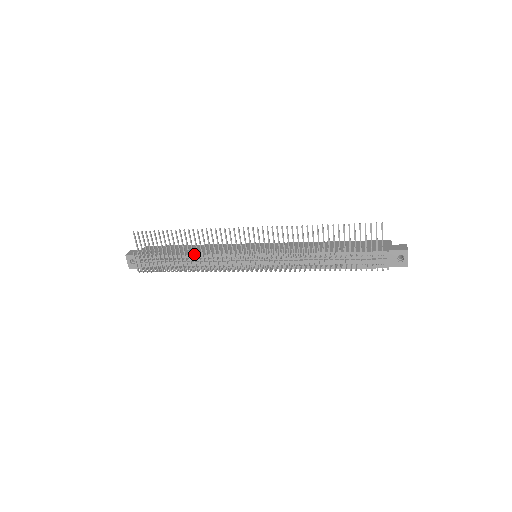
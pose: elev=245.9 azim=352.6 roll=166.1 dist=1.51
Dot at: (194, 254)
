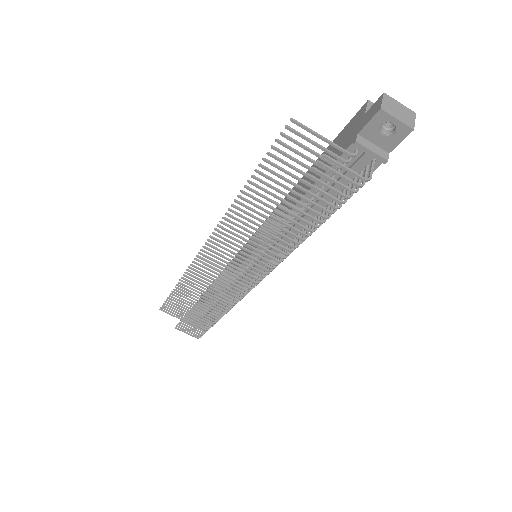
Dot at: (202, 303)
